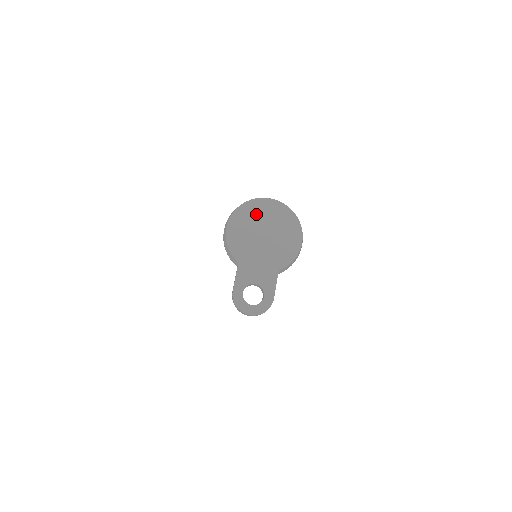
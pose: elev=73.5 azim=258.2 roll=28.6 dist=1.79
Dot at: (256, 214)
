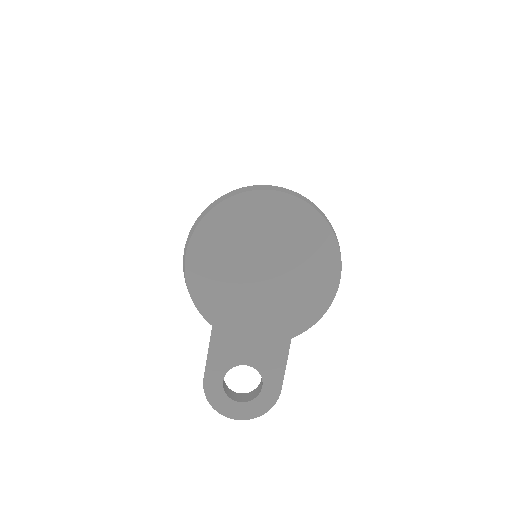
Dot at: (246, 226)
